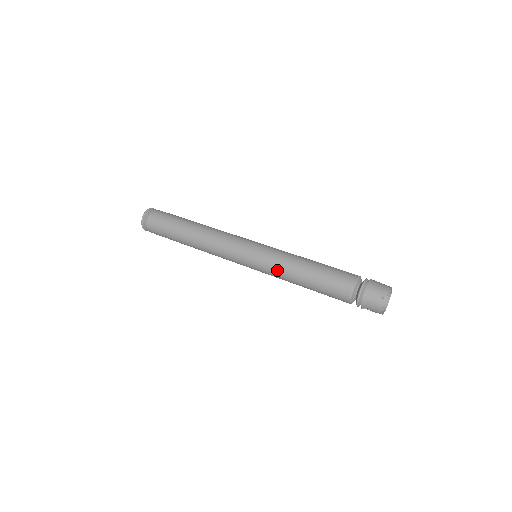
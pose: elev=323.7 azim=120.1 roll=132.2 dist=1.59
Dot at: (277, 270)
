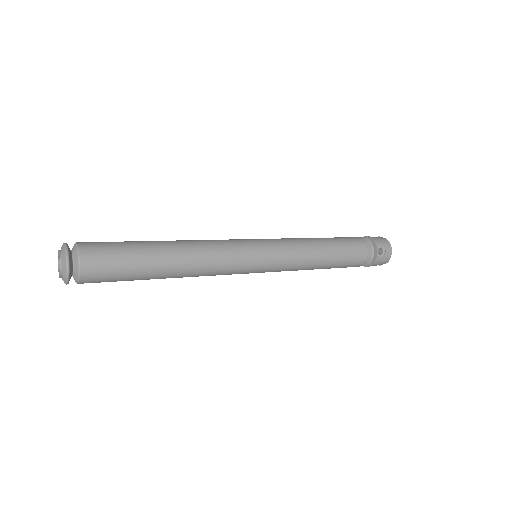
Dot at: (293, 241)
